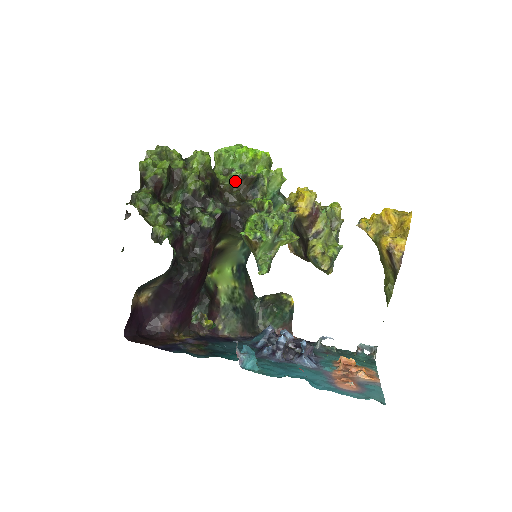
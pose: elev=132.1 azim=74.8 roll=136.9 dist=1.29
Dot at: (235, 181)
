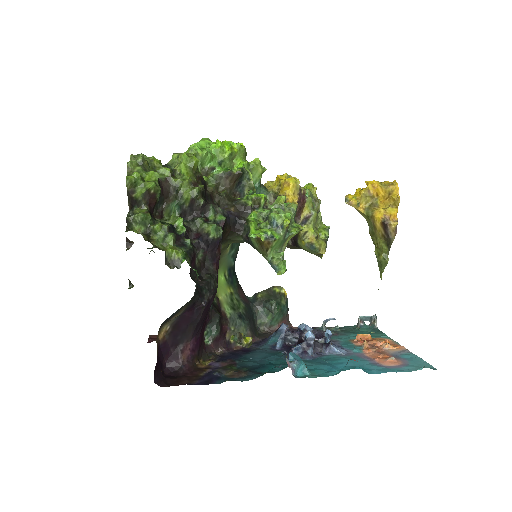
Dot at: (219, 180)
